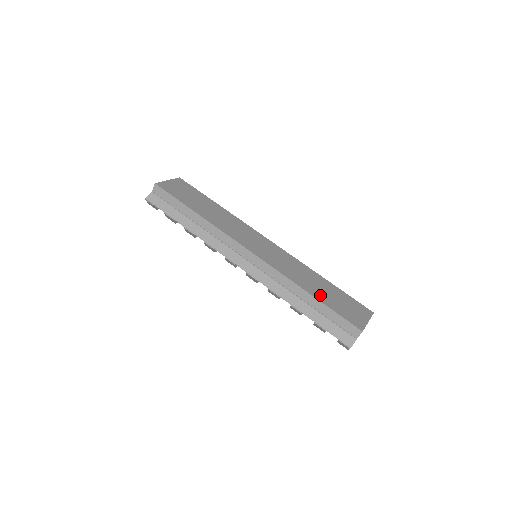
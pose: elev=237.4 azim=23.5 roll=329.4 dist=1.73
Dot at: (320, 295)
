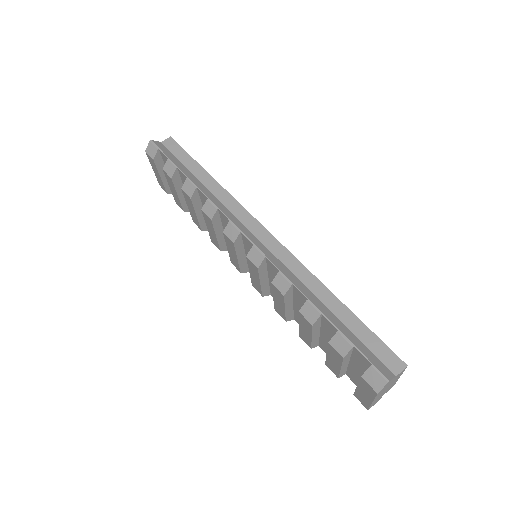
Dot at: occluded
